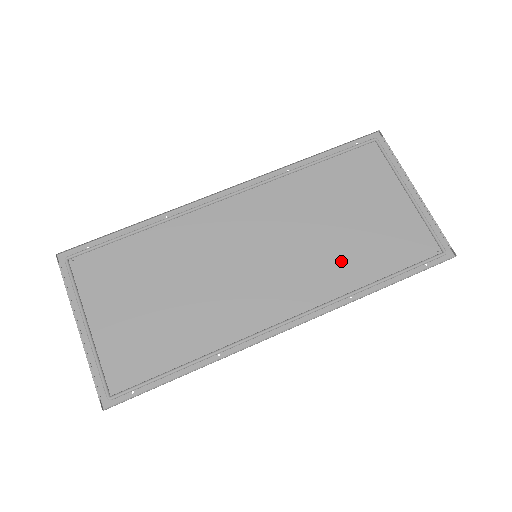
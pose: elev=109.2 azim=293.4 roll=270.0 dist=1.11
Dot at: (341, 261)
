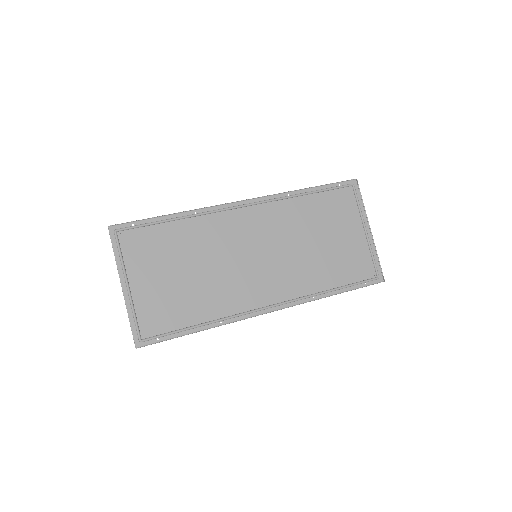
Dot at: (312, 271)
